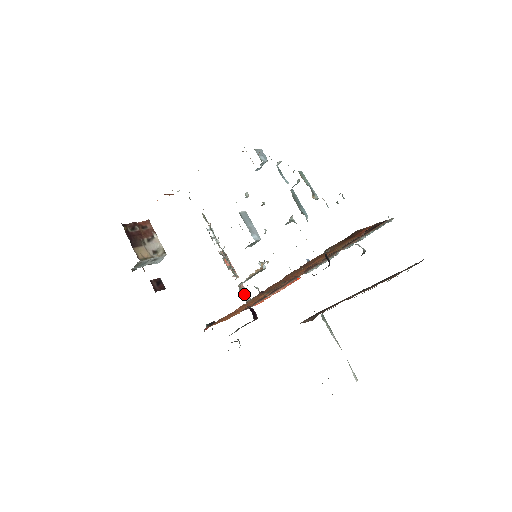
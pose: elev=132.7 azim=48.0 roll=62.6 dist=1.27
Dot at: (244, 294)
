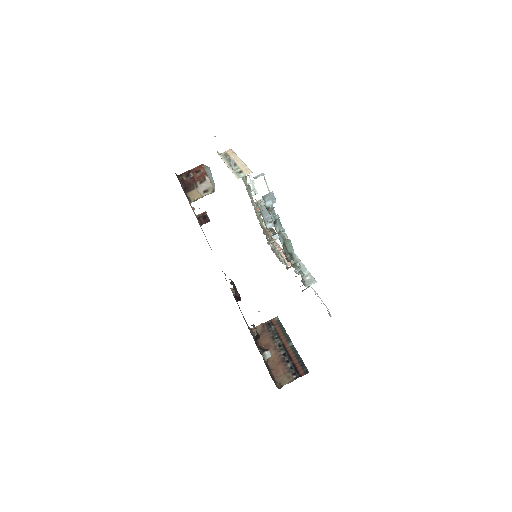
Dot at: occluded
